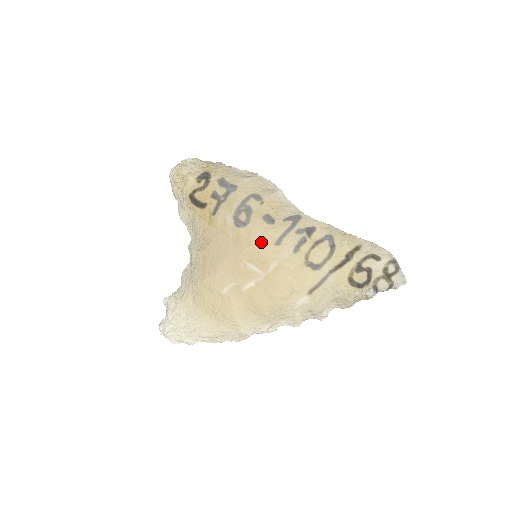
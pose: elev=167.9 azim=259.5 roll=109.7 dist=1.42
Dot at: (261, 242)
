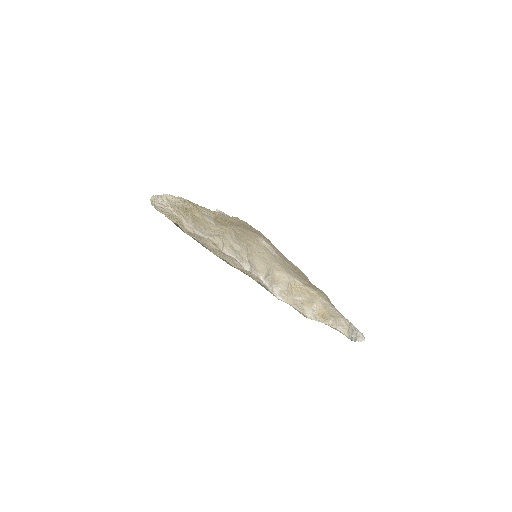
Dot at: occluded
